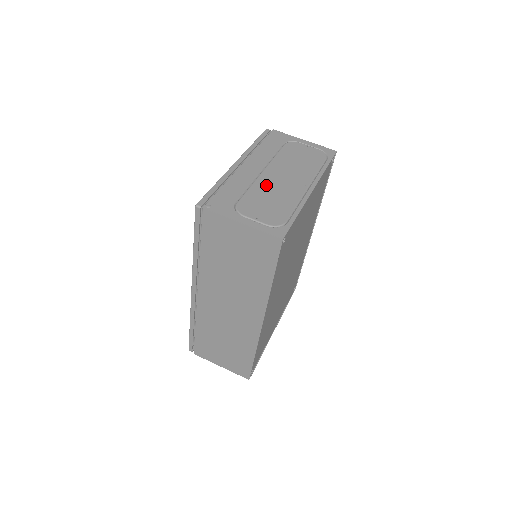
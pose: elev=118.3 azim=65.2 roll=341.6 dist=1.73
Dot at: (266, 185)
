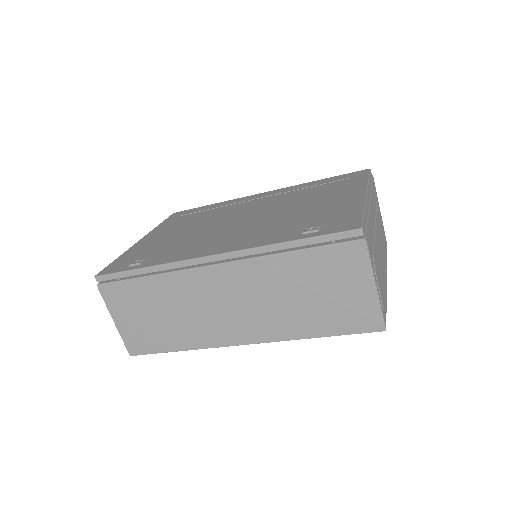
Dot at: (378, 247)
